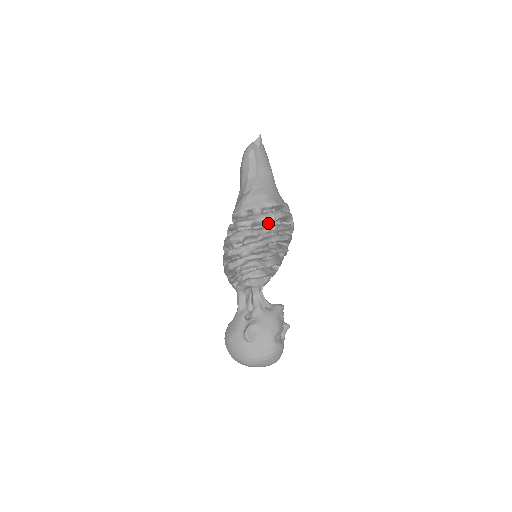
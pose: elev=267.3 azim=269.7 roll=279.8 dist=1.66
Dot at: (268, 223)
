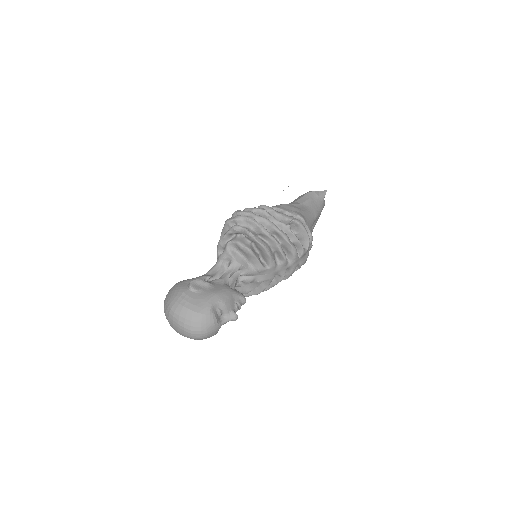
Dot at: occluded
